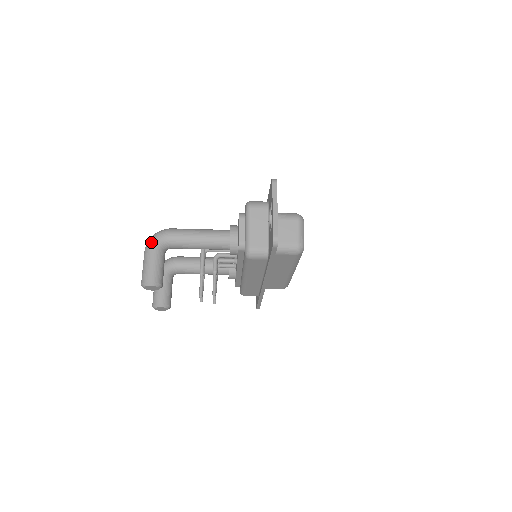
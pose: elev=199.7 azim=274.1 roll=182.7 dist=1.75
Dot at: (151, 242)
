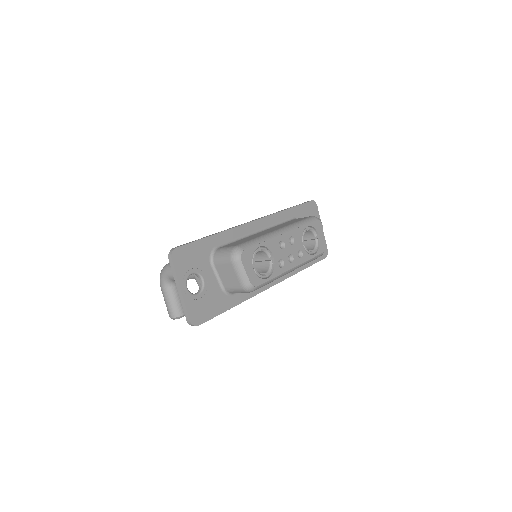
Dot at: (160, 282)
